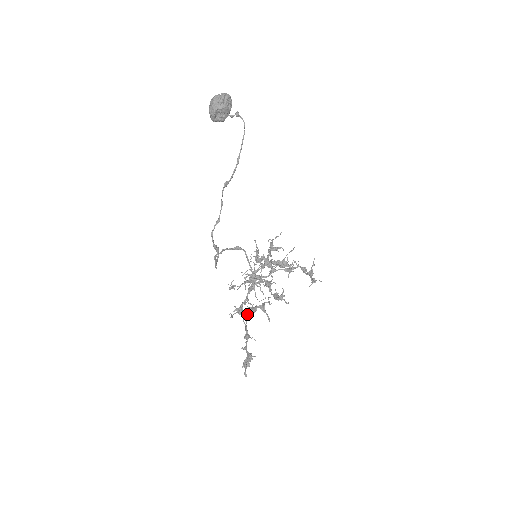
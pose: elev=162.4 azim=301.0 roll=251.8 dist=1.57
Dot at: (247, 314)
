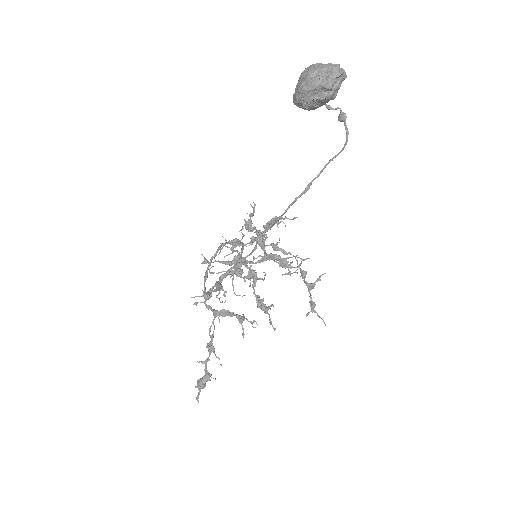
Dot at: (217, 314)
